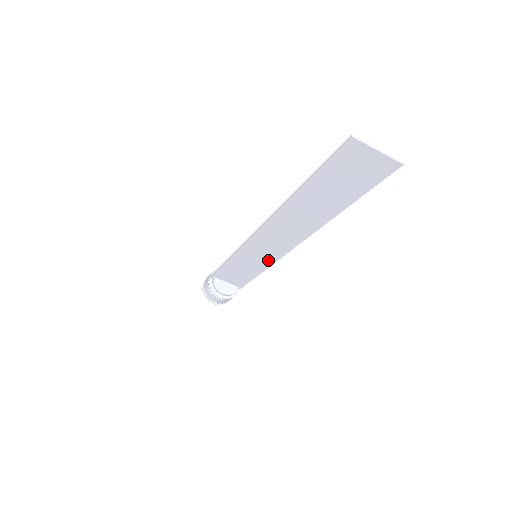
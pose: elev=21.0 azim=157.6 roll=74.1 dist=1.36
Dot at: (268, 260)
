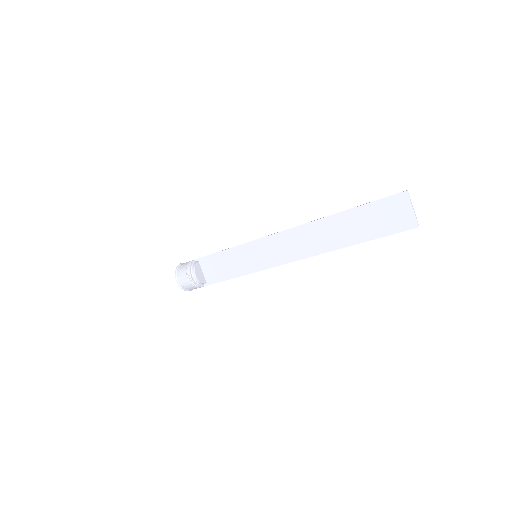
Dot at: (261, 264)
